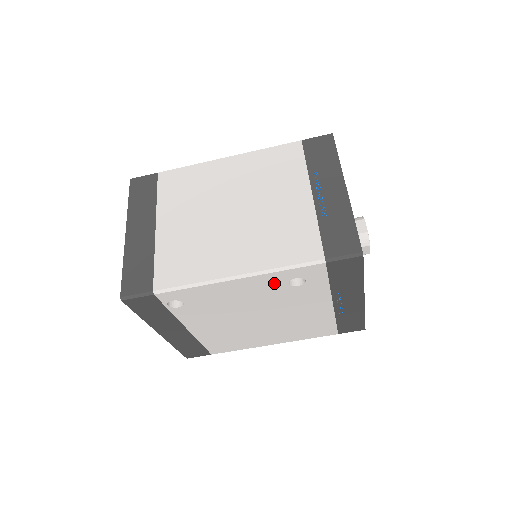
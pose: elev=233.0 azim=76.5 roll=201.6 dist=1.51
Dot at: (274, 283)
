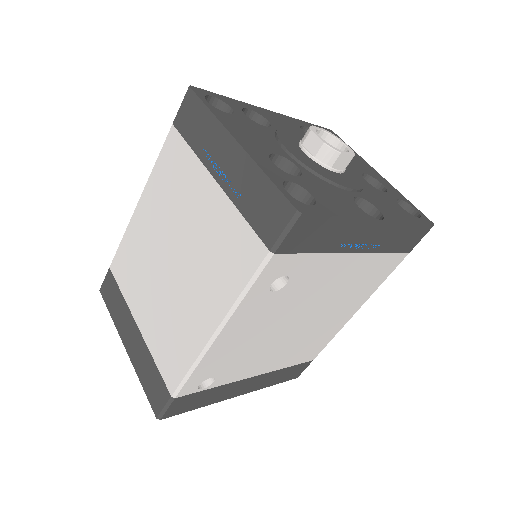
Dot at: (259, 304)
